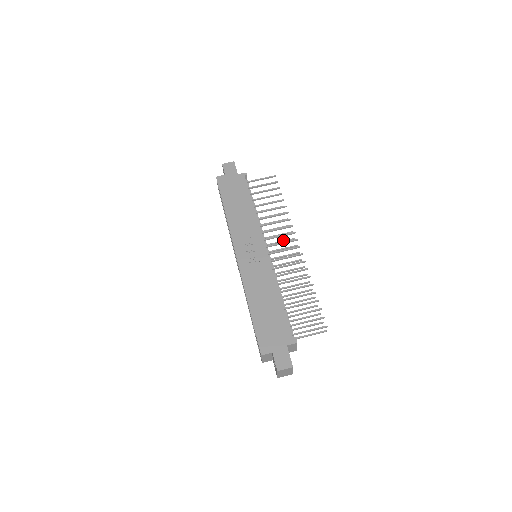
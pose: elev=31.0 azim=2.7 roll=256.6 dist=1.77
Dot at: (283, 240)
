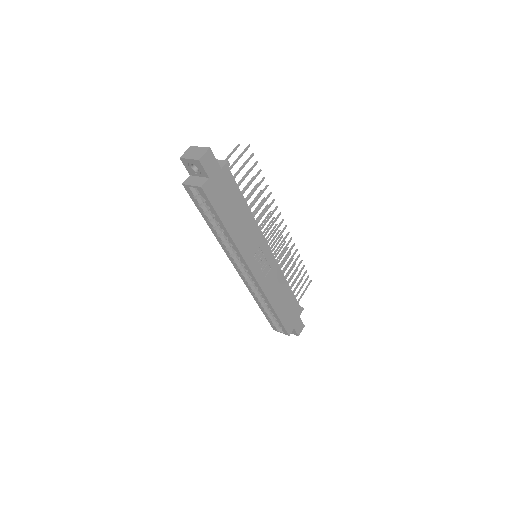
Dot at: (265, 220)
